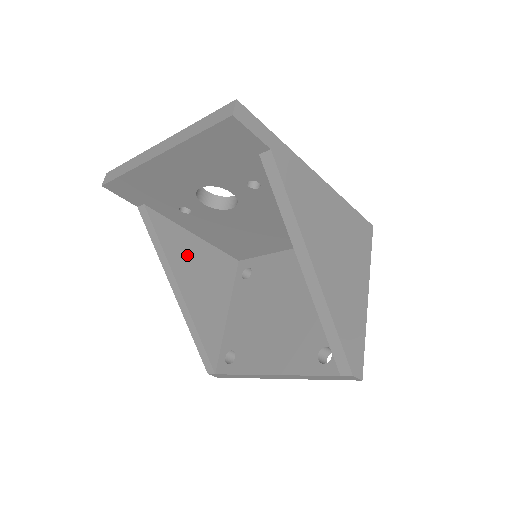
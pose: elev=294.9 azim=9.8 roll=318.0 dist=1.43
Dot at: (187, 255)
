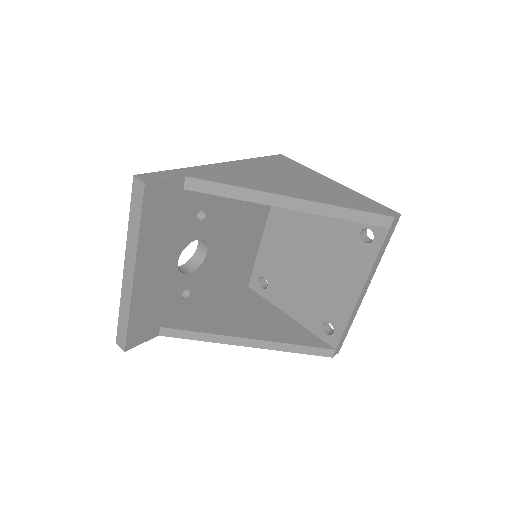
Dot at: (222, 319)
